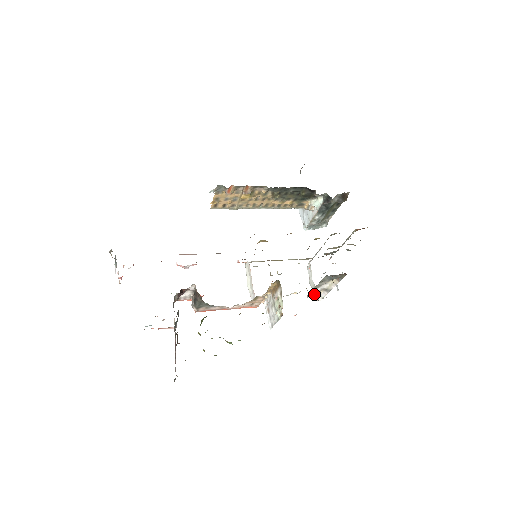
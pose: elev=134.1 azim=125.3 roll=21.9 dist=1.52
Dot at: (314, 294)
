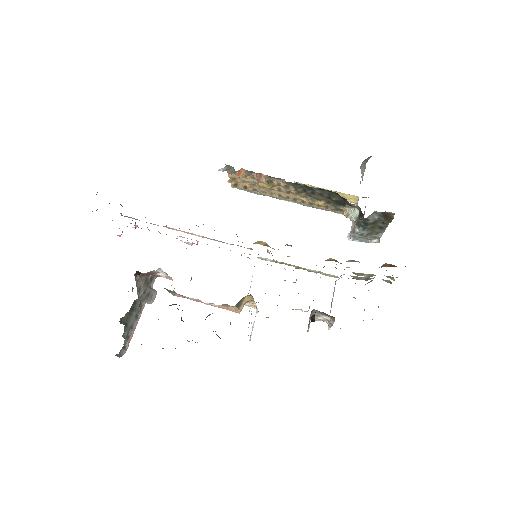
Dot at: (320, 320)
